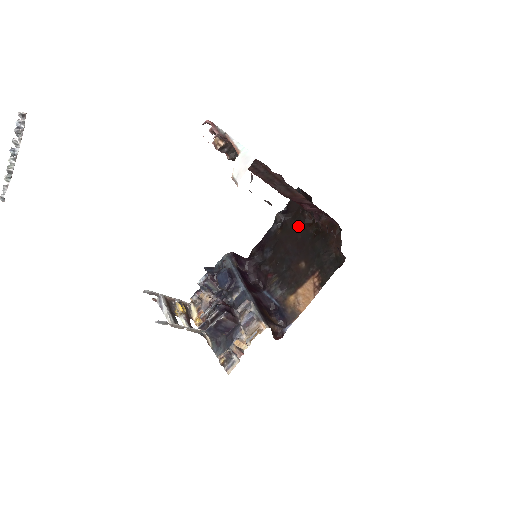
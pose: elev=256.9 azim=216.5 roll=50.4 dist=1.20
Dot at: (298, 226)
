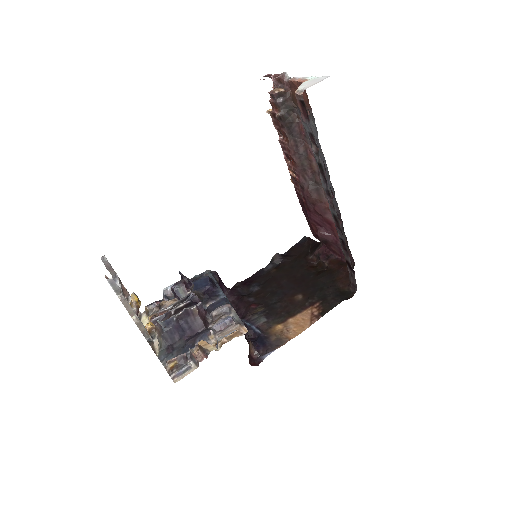
Dot at: (298, 266)
